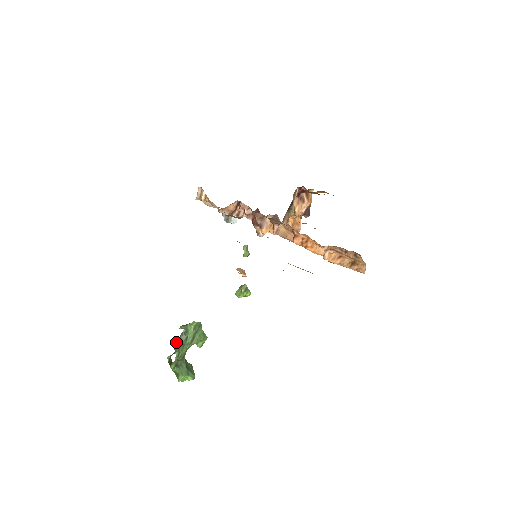
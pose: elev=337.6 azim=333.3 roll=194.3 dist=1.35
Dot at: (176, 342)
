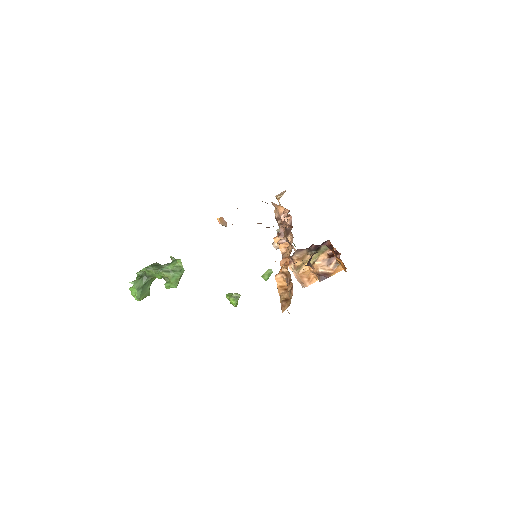
Dot at: (159, 264)
